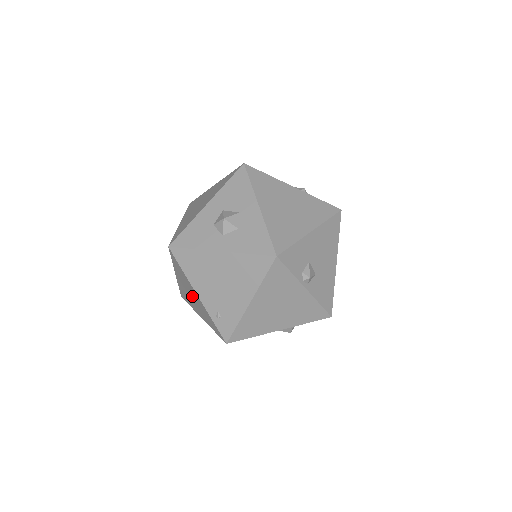
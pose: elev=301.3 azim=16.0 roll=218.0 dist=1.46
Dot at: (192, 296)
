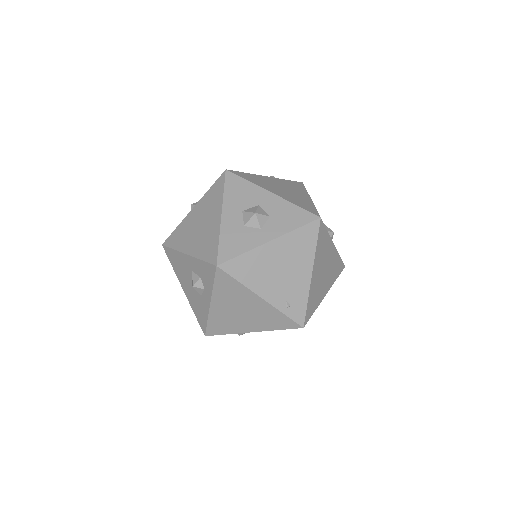
Dot at: (244, 310)
